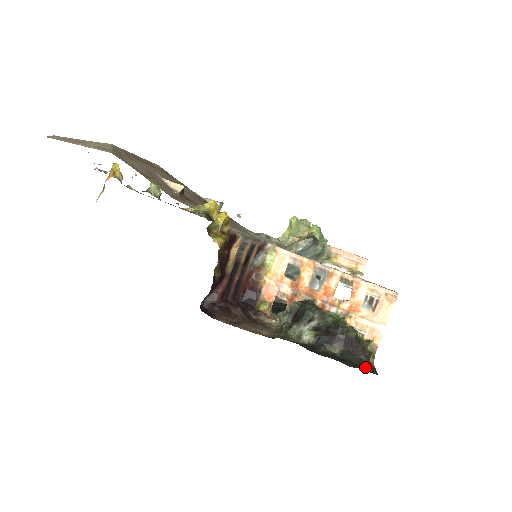
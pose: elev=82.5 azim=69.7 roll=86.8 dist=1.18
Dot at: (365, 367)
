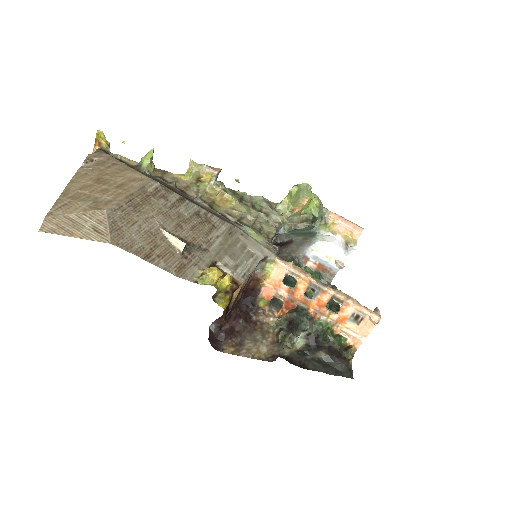
Dot at: (344, 373)
